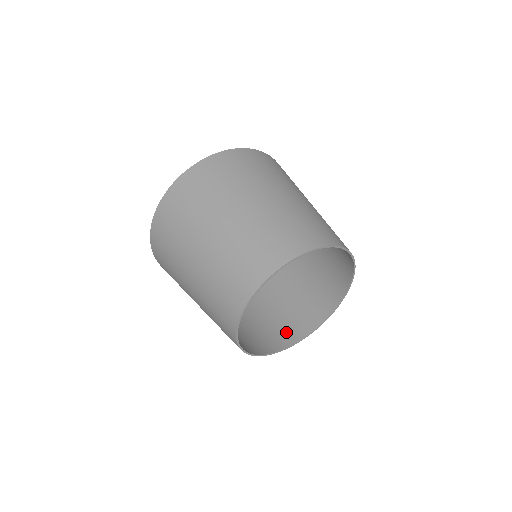
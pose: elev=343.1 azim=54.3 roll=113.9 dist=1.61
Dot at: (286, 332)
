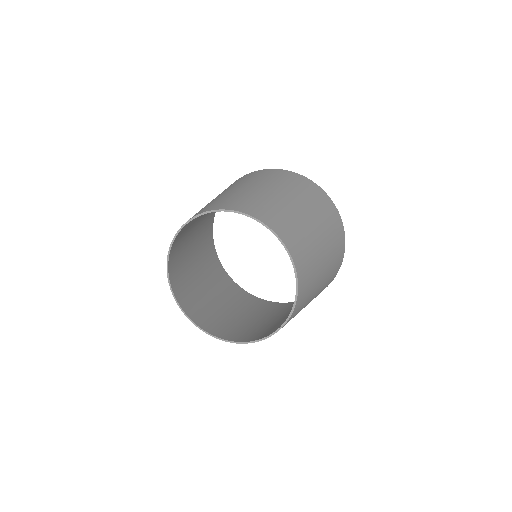
Dot at: (262, 334)
